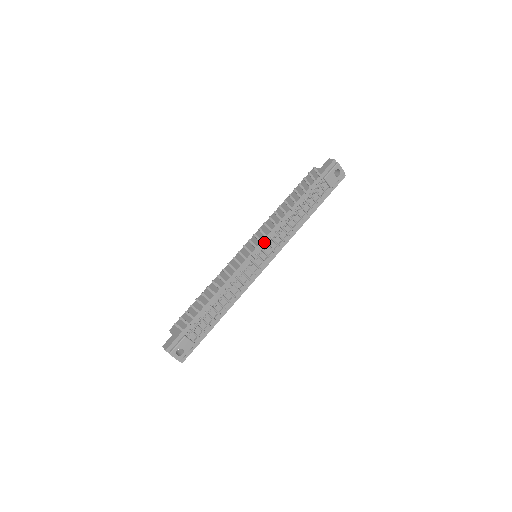
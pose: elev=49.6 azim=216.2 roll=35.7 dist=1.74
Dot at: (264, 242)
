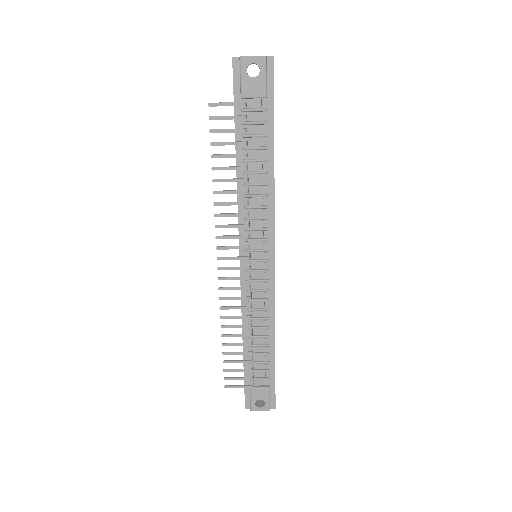
Dot at: (243, 241)
